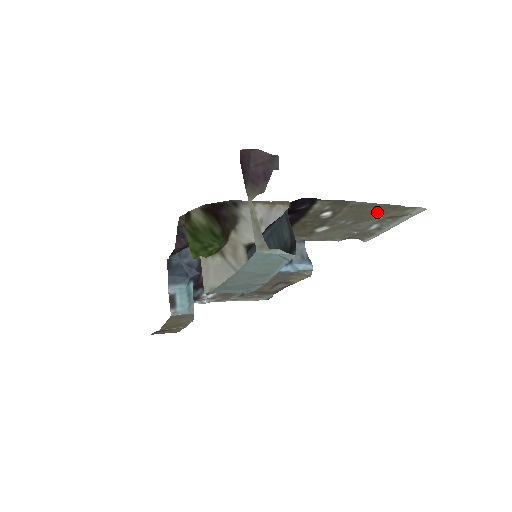
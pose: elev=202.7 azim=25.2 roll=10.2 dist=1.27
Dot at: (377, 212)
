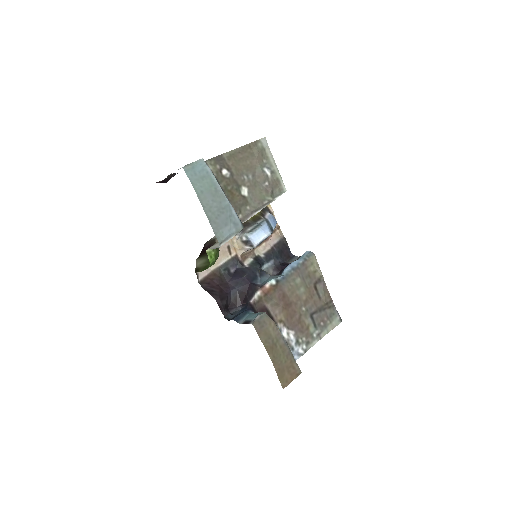
Dot at: (247, 156)
